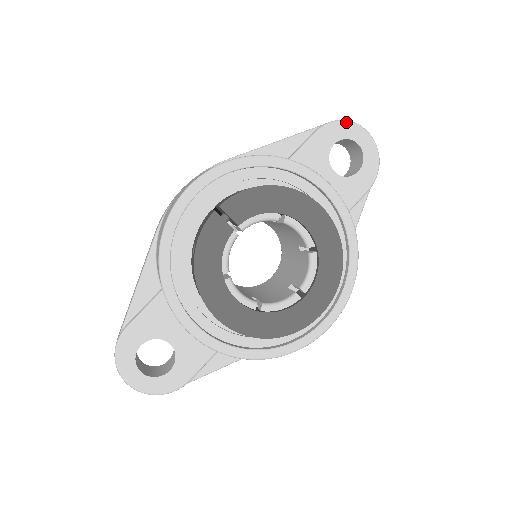
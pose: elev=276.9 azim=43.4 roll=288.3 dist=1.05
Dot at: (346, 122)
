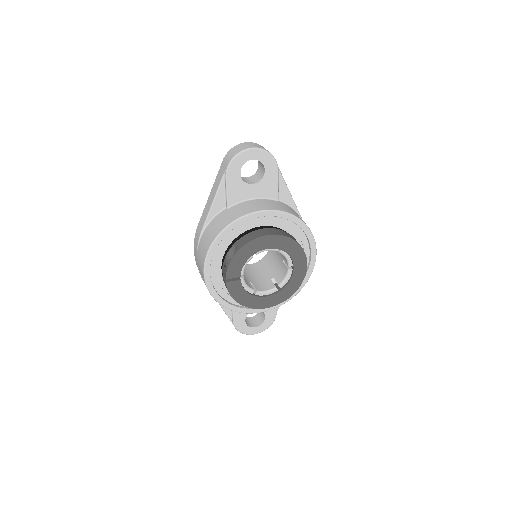
Dot at: (235, 158)
